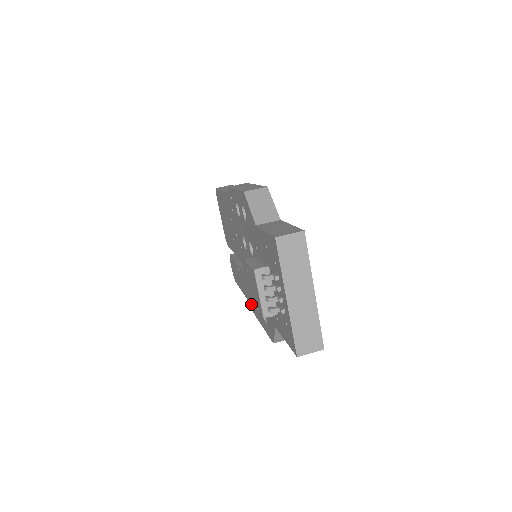
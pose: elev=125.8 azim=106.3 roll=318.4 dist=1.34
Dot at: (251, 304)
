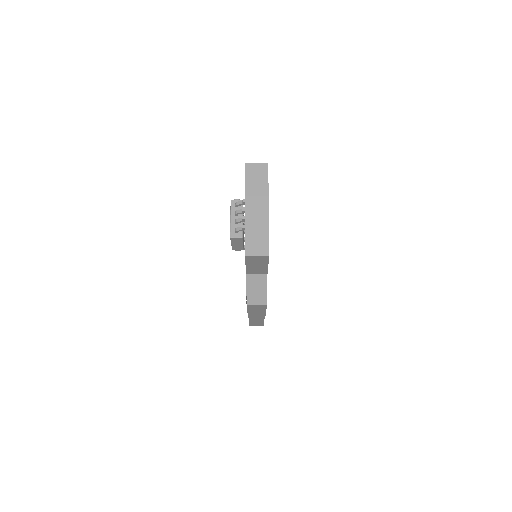
Dot at: occluded
